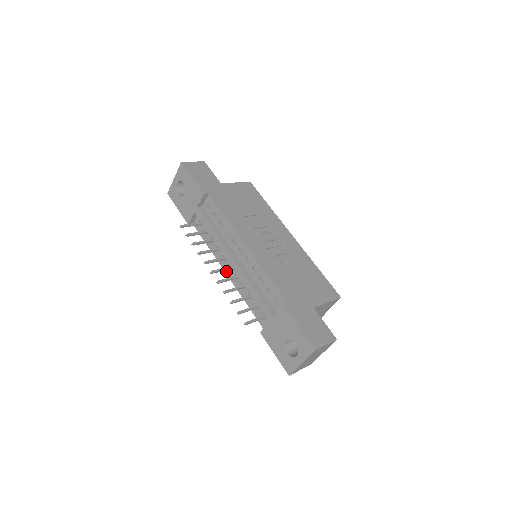
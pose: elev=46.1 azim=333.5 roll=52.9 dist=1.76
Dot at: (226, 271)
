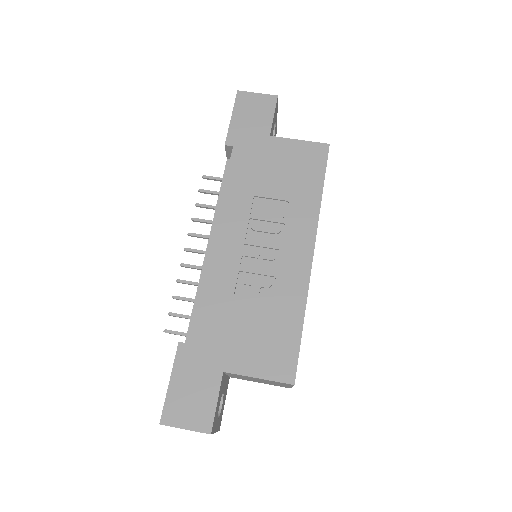
Dot at: occluded
